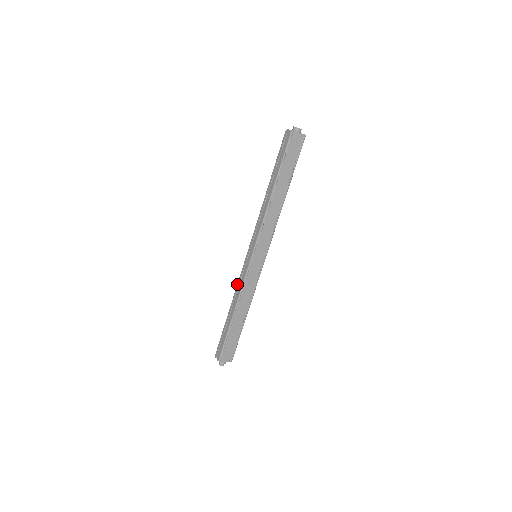
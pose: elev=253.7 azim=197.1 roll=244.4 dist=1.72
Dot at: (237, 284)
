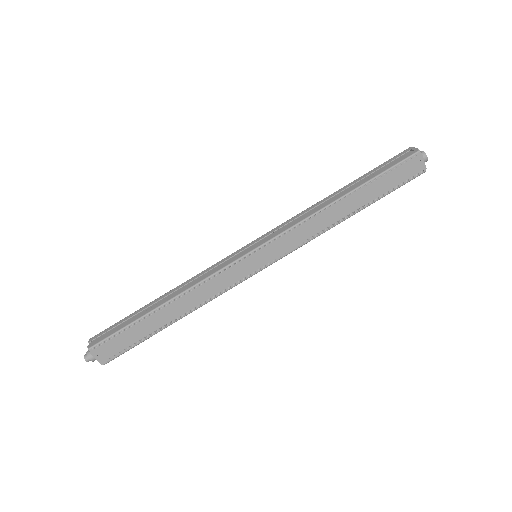
Dot at: occluded
